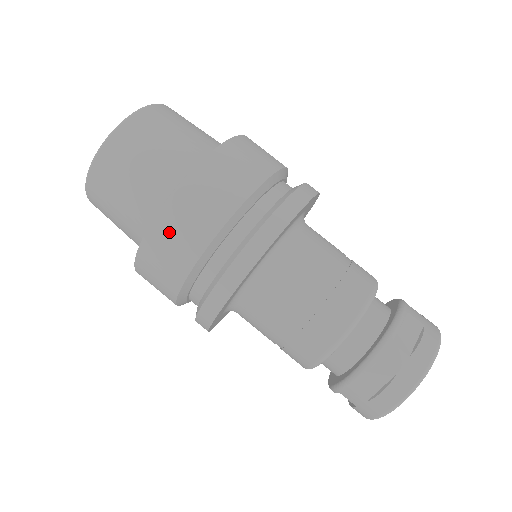
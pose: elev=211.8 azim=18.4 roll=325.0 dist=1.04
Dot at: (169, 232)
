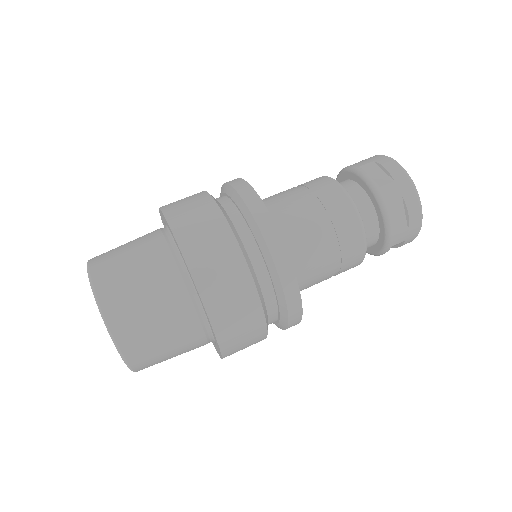
Dot at: (223, 302)
